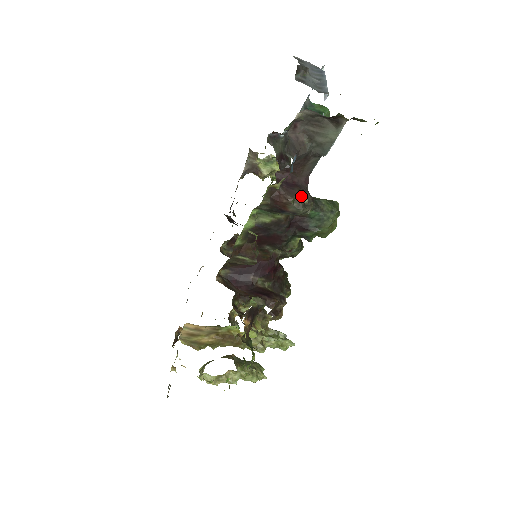
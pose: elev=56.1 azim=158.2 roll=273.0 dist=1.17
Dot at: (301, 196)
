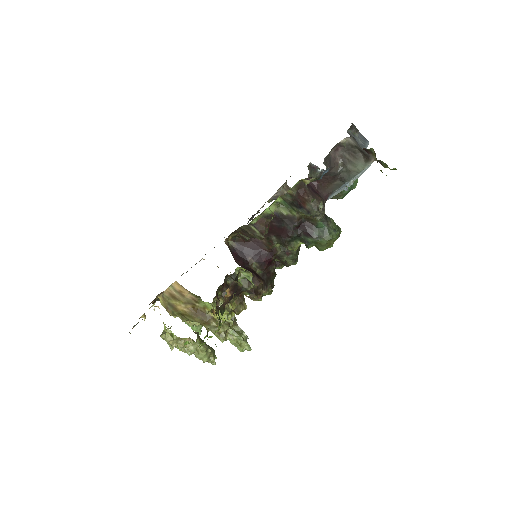
Dot at: (319, 201)
